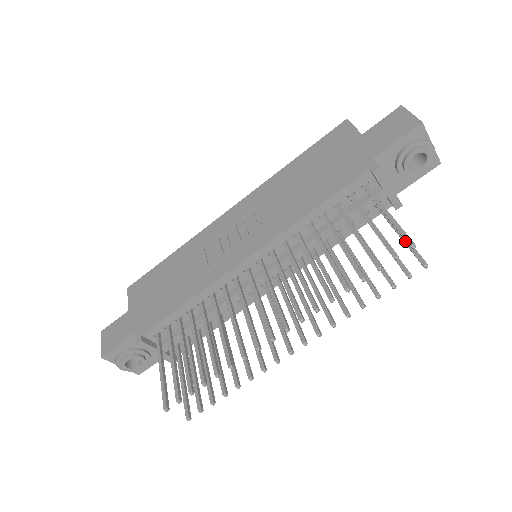
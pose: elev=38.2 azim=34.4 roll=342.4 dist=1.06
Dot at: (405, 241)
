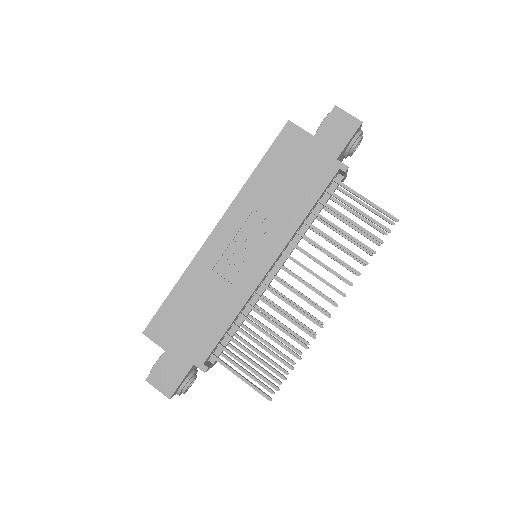
Dot at: (371, 210)
